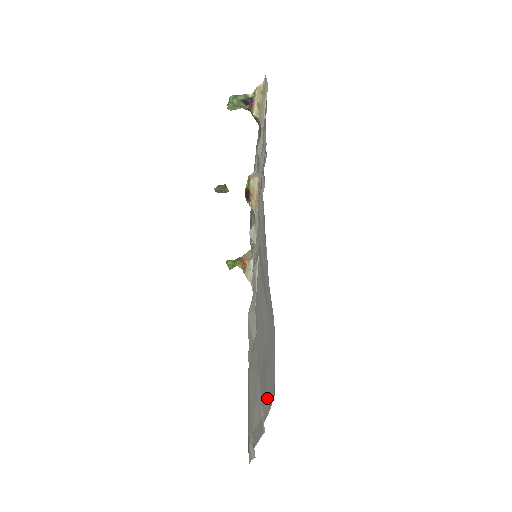
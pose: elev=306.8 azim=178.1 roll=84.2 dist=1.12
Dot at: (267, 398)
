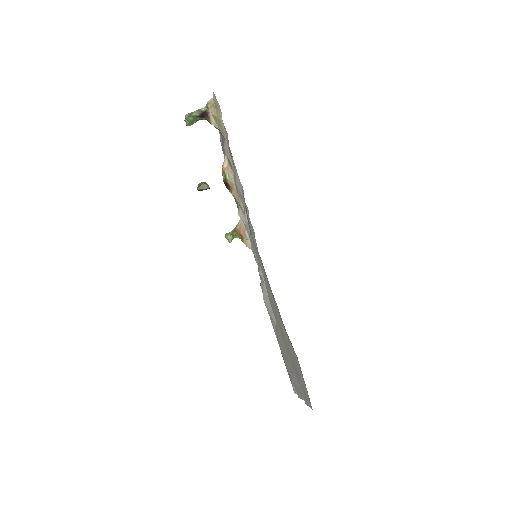
Dot at: (305, 397)
